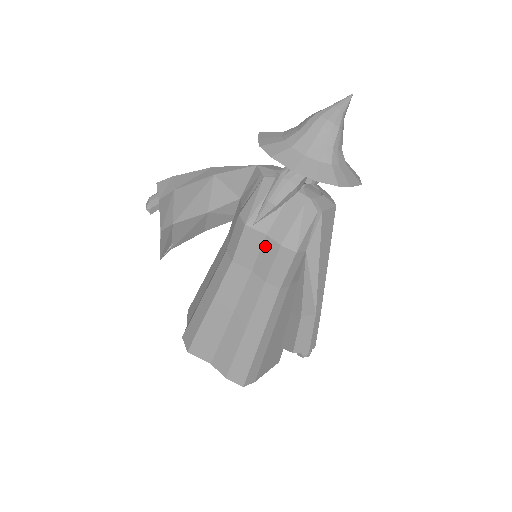
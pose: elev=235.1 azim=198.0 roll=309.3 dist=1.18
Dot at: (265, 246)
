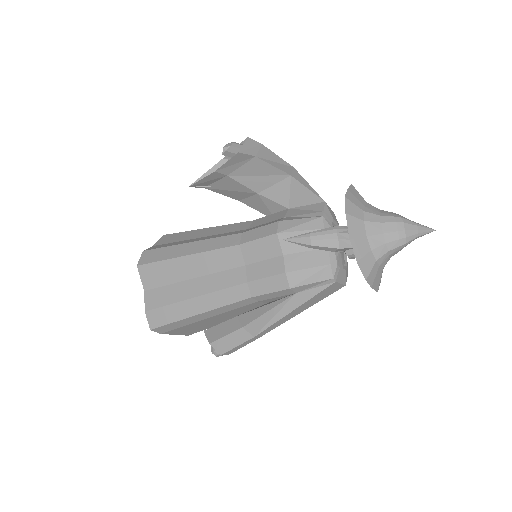
Dot at: (274, 261)
